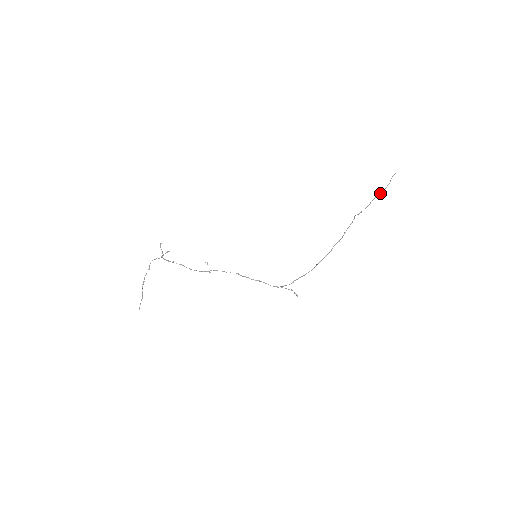
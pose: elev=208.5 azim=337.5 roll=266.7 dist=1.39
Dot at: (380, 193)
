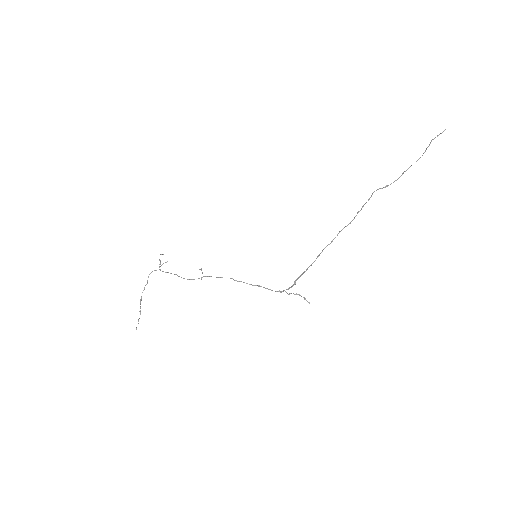
Dot at: (416, 161)
